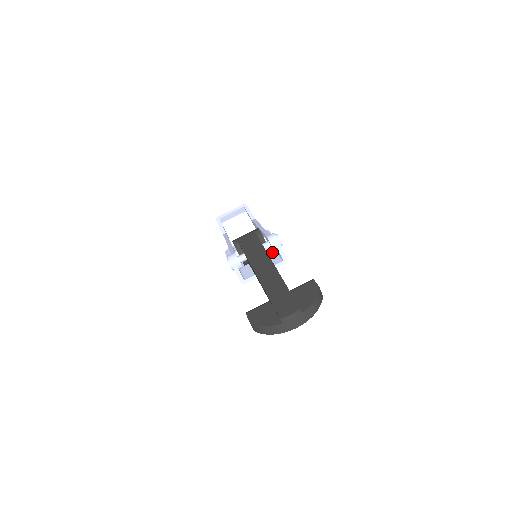
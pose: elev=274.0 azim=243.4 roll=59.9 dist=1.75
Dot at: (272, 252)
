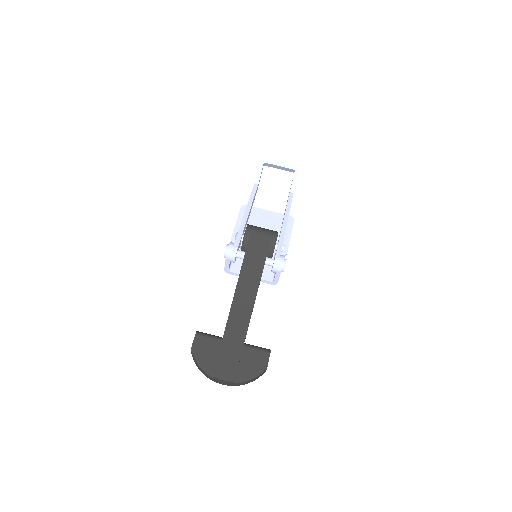
Dot at: occluded
